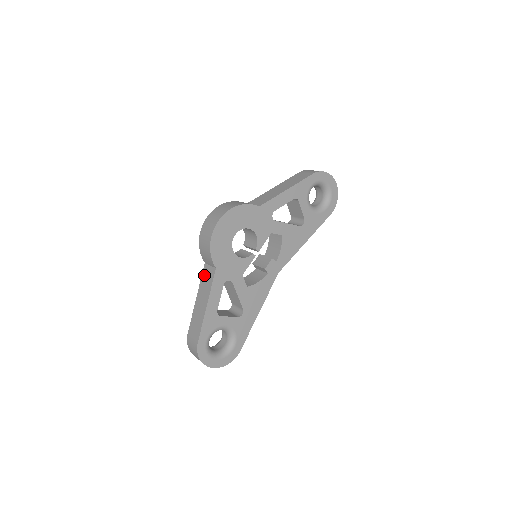
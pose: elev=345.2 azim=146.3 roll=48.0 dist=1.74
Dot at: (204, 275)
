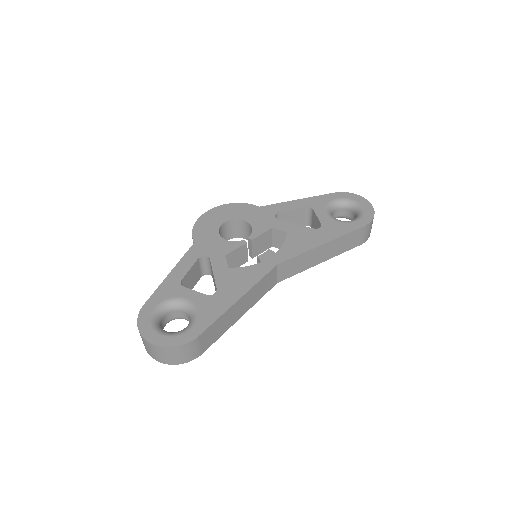
Dot at: occluded
